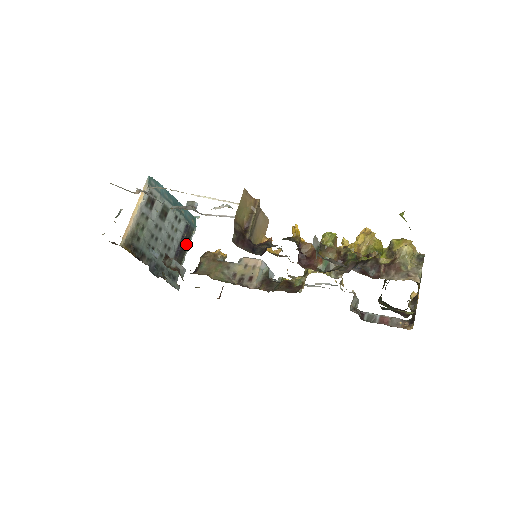
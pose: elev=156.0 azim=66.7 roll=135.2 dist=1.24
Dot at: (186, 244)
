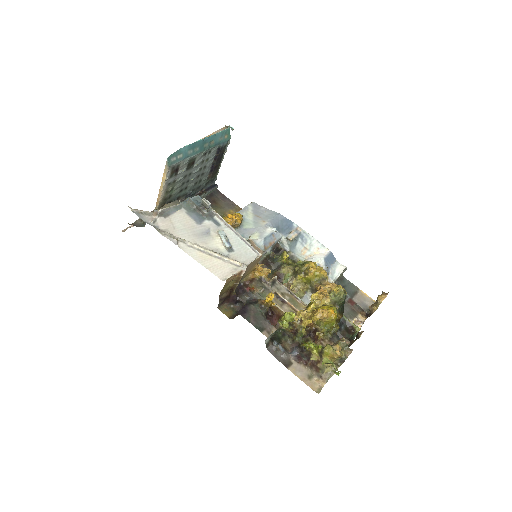
Dot at: (220, 159)
